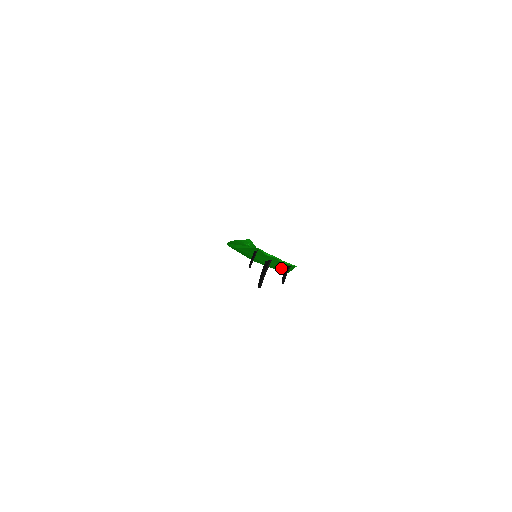
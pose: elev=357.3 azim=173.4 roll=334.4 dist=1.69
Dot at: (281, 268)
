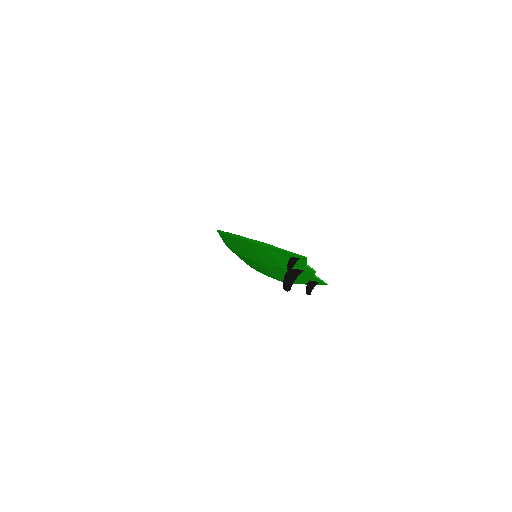
Dot at: occluded
